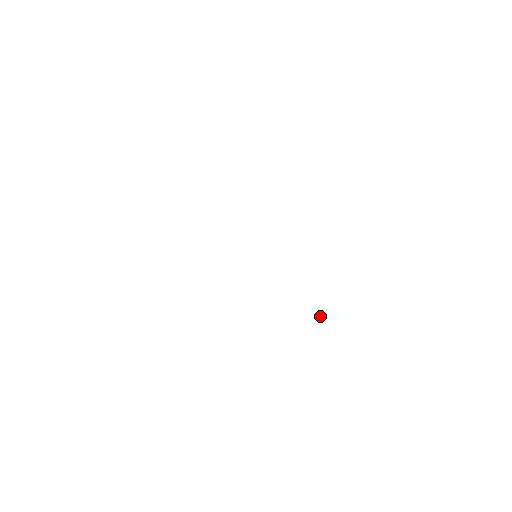
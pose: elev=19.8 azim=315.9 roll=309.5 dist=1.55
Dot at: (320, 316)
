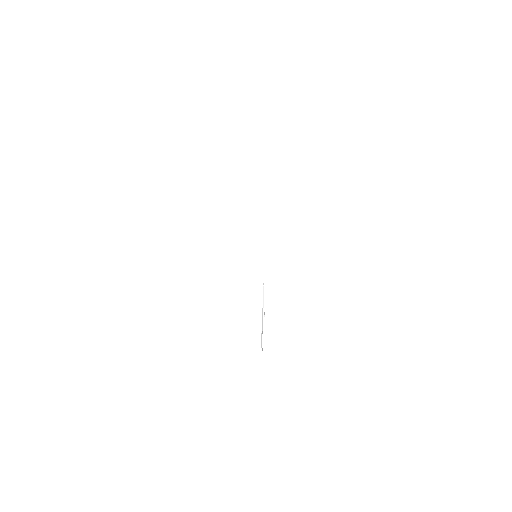
Dot at: (263, 294)
